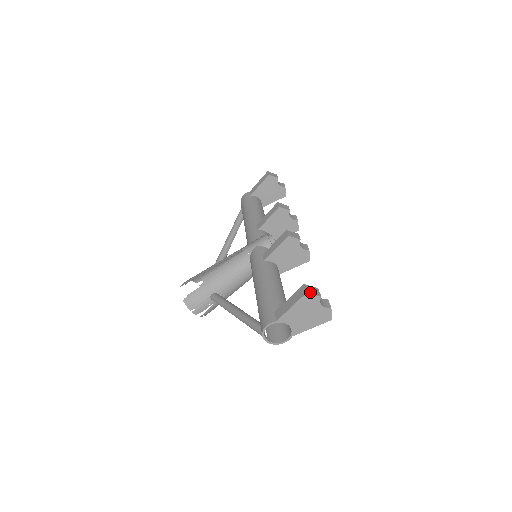
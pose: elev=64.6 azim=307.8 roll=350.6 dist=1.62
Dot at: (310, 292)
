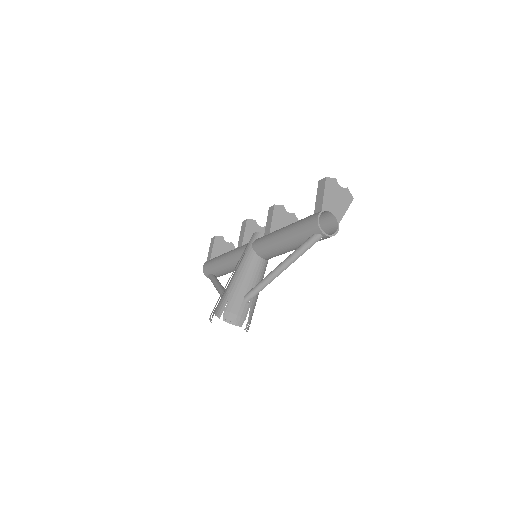
Dot at: (327, 178)
